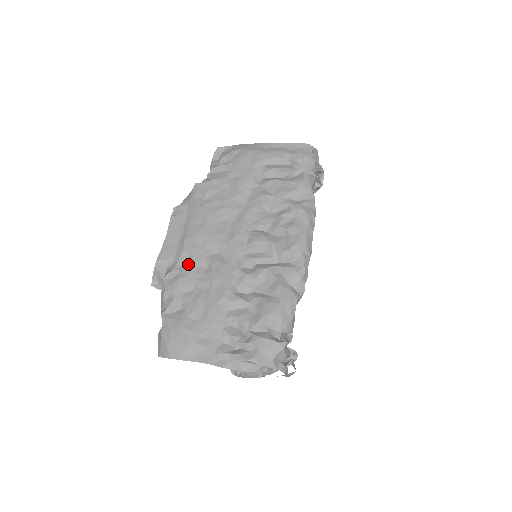
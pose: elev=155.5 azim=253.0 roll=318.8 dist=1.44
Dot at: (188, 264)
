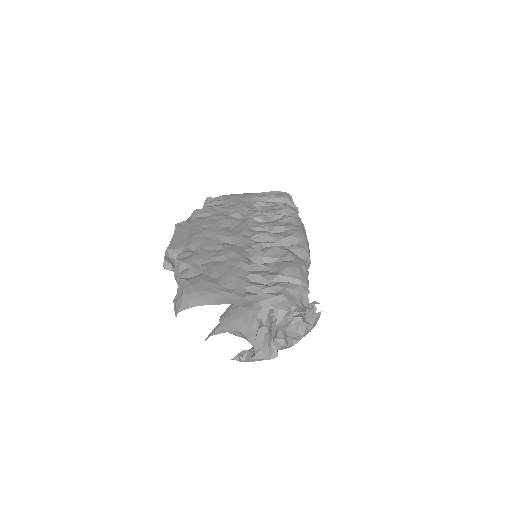
Dot at: (200, 248)
